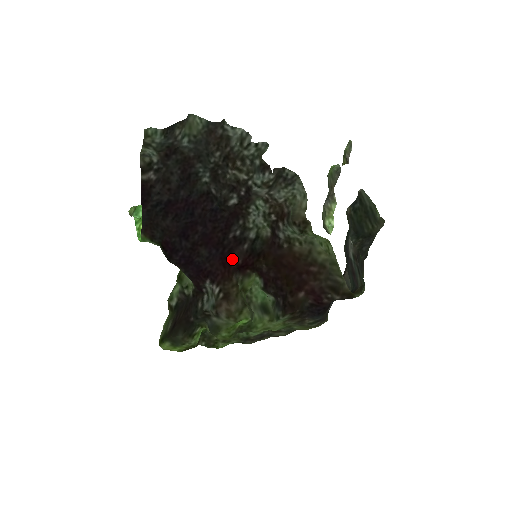
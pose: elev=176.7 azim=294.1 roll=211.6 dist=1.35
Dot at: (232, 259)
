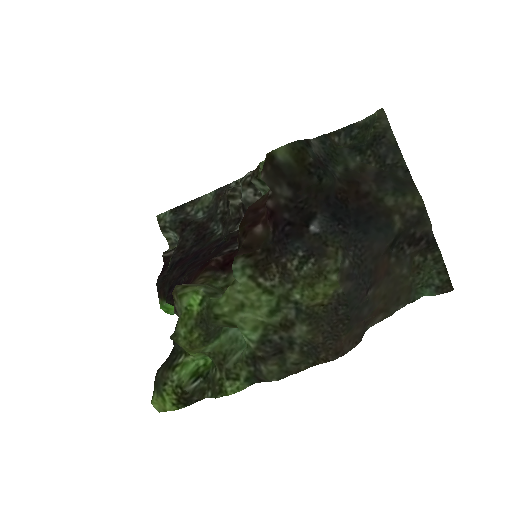
Dot at: (211, 260)
